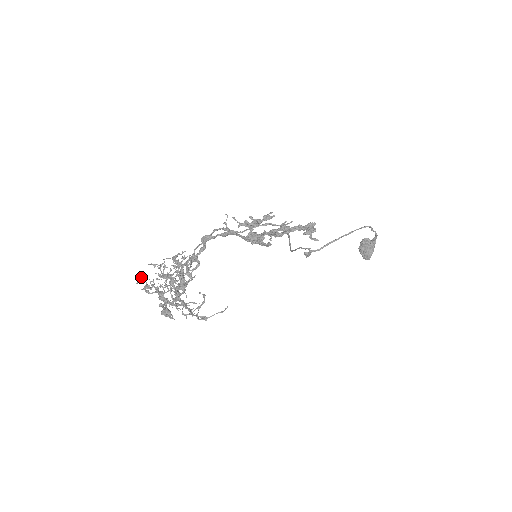
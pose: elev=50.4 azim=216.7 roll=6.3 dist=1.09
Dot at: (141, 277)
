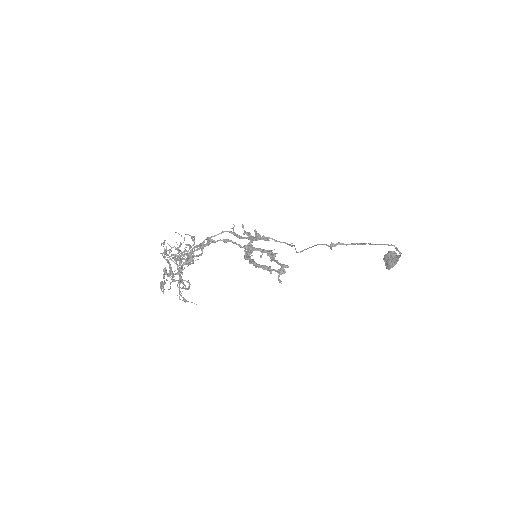
Dot at: (164, 243)
